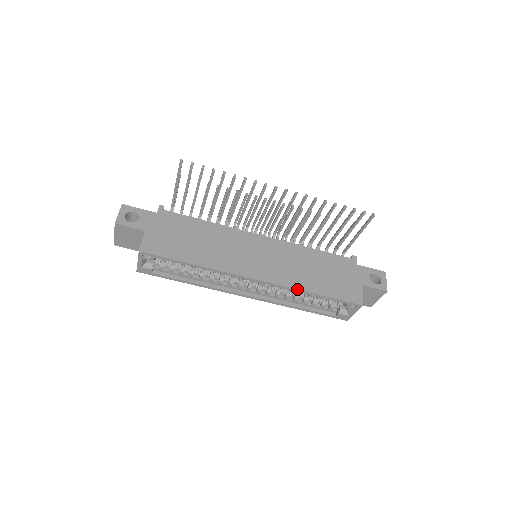
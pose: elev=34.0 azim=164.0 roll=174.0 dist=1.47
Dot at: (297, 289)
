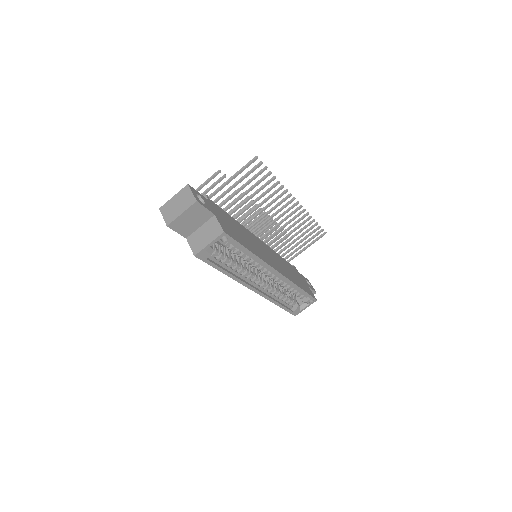
Dot at: (295, 283)
